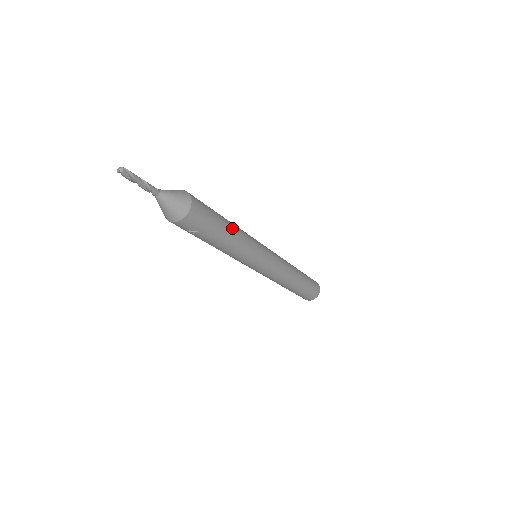
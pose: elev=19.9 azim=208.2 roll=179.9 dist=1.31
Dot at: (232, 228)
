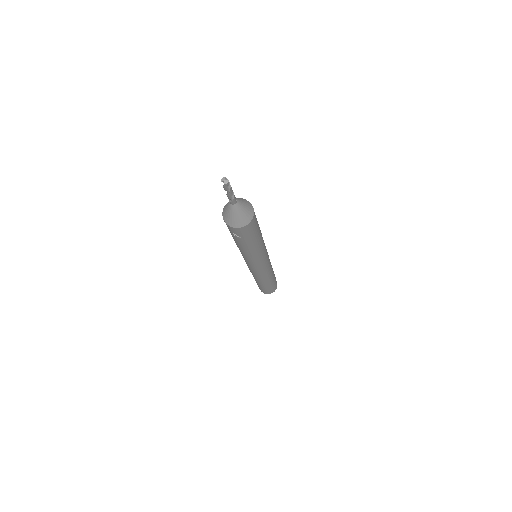
Dot at: (261, 239)
